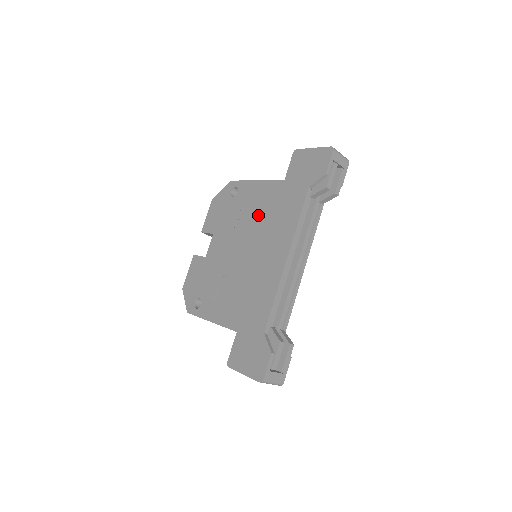
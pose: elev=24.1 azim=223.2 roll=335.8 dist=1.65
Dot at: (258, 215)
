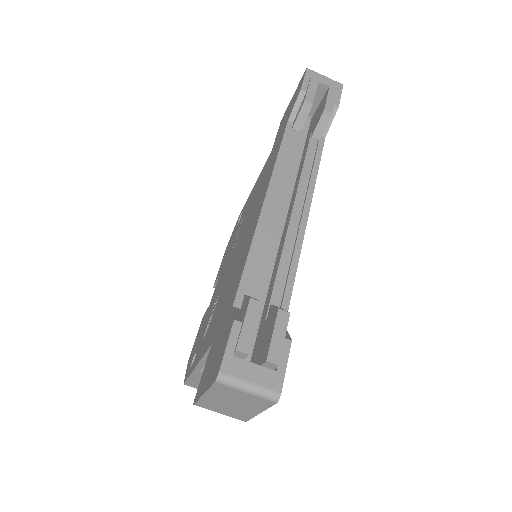
Dot at: (250, 205)
